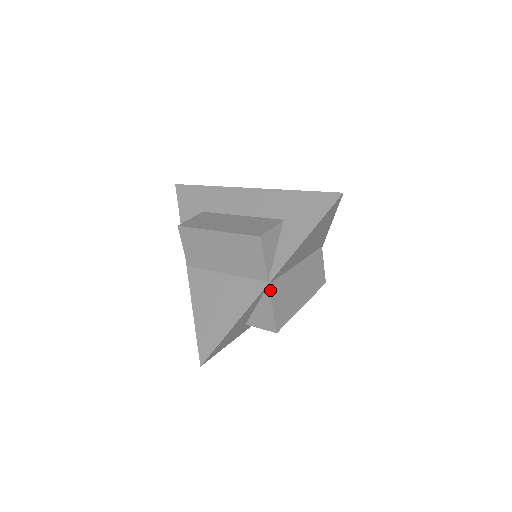
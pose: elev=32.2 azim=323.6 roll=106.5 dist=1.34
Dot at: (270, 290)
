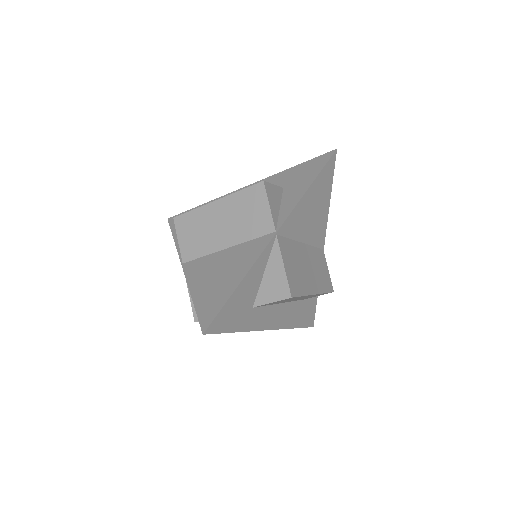
Dot at: (279, 242)
